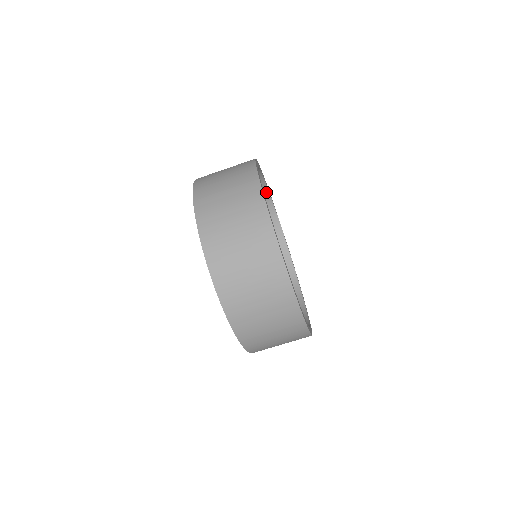
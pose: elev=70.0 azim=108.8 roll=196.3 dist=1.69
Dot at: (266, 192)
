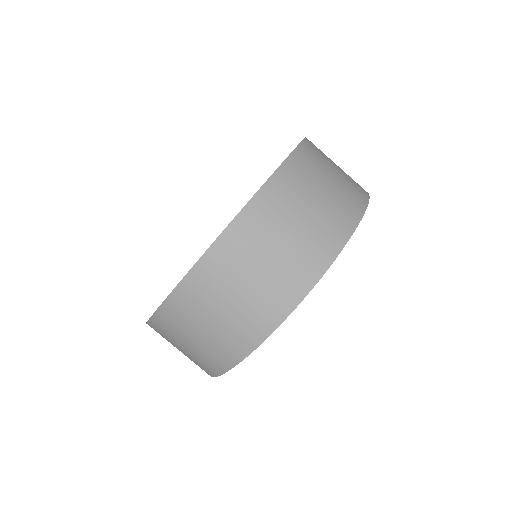
Dot at: occluded
